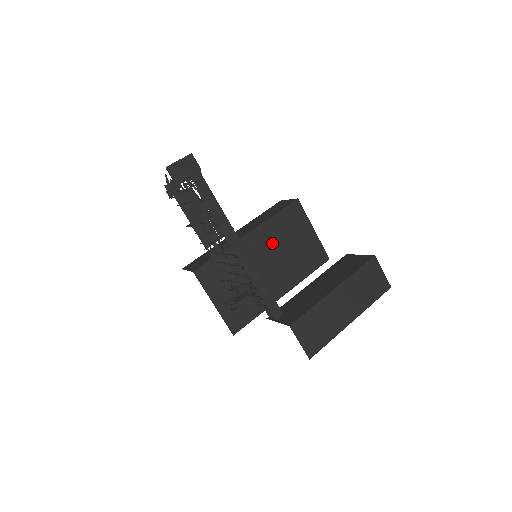
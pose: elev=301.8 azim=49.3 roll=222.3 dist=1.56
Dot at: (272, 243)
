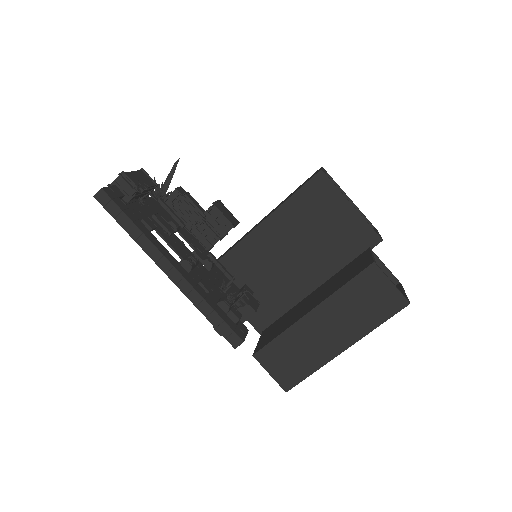
Dot at: (293, 231)
